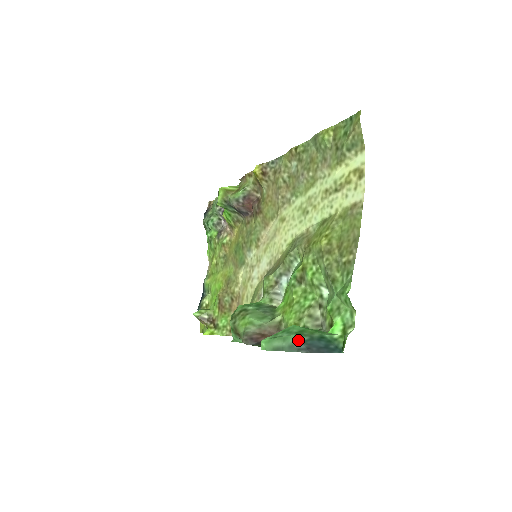
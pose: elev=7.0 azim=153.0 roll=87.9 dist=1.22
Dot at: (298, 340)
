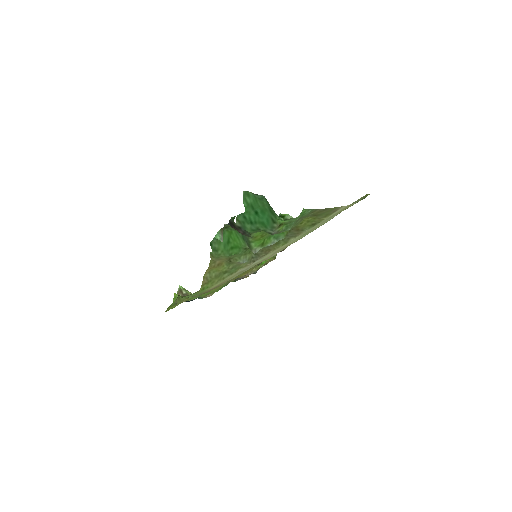
Dot at: occluded
